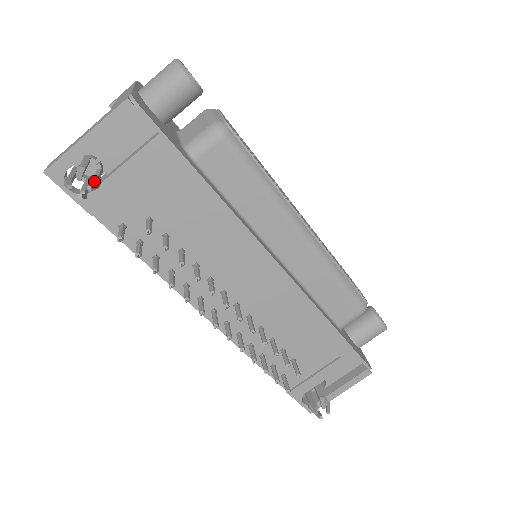
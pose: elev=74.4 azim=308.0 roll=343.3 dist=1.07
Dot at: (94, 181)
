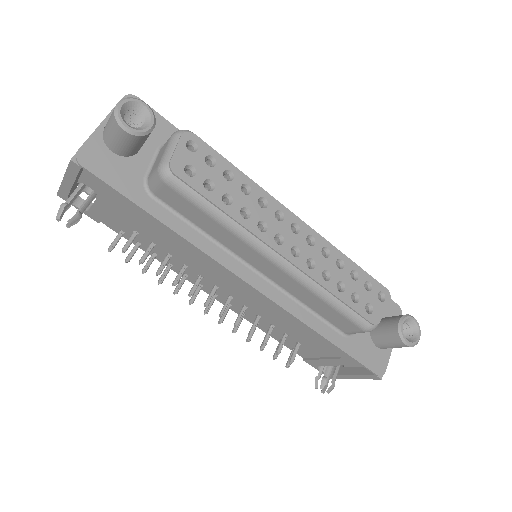
Dot at: (75, 214)
